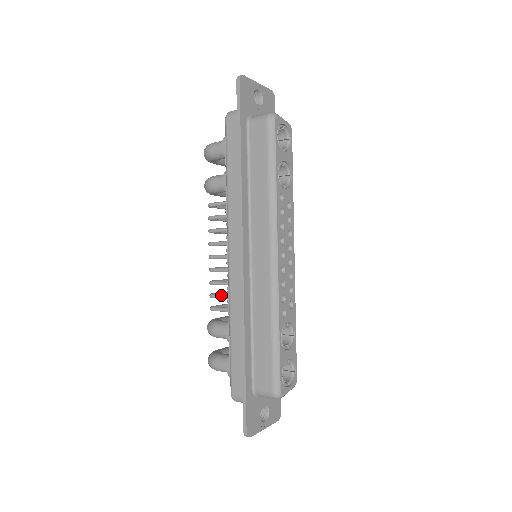
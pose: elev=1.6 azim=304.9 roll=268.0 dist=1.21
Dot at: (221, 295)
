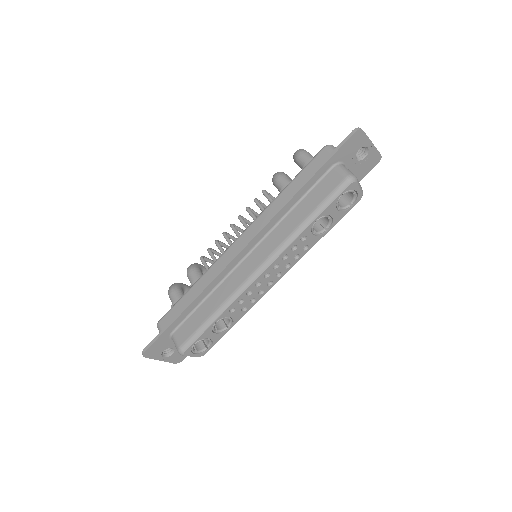
Dot at: (213, 256)
